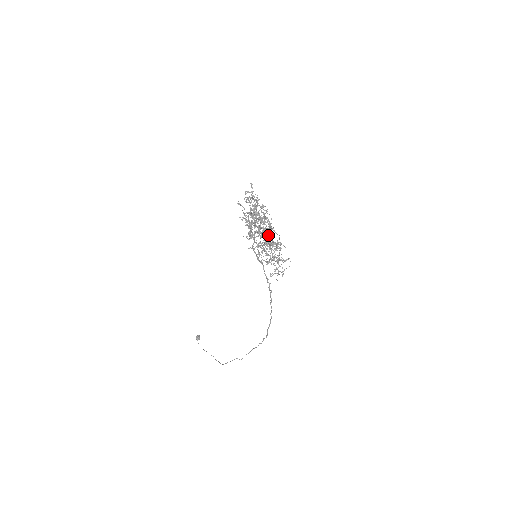
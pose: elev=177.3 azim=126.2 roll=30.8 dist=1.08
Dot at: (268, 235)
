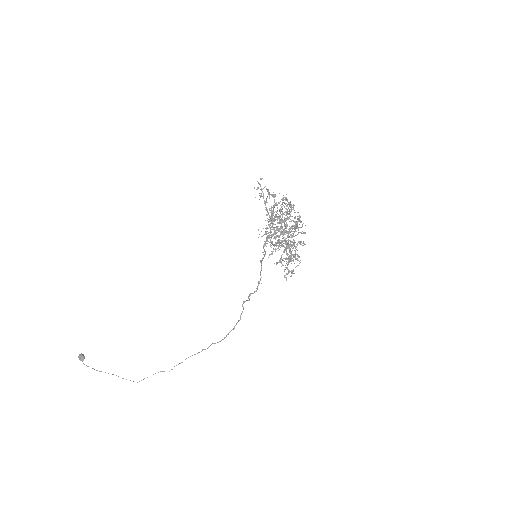
Dot at: occluded
